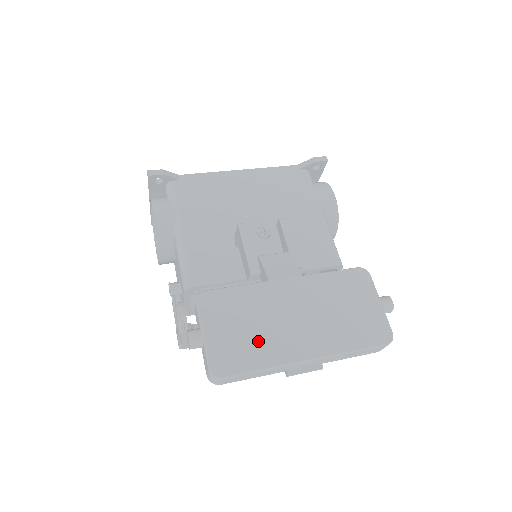
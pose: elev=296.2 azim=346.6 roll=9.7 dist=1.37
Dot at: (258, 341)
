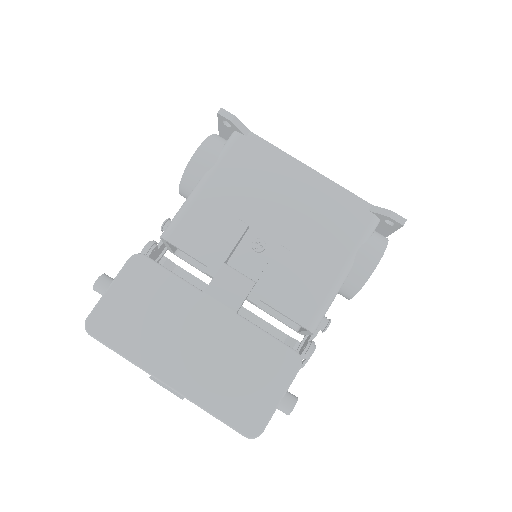
Dot at: (143, 332)
